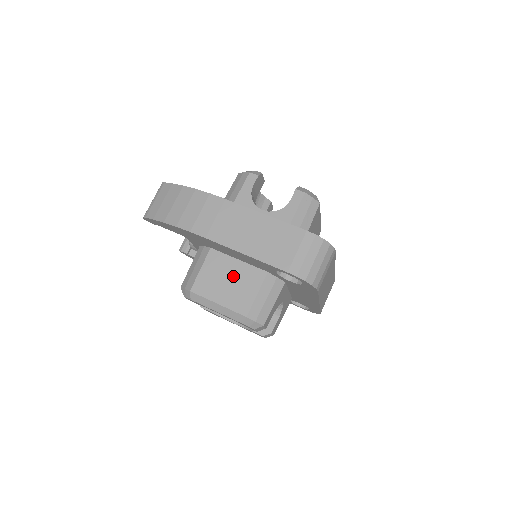
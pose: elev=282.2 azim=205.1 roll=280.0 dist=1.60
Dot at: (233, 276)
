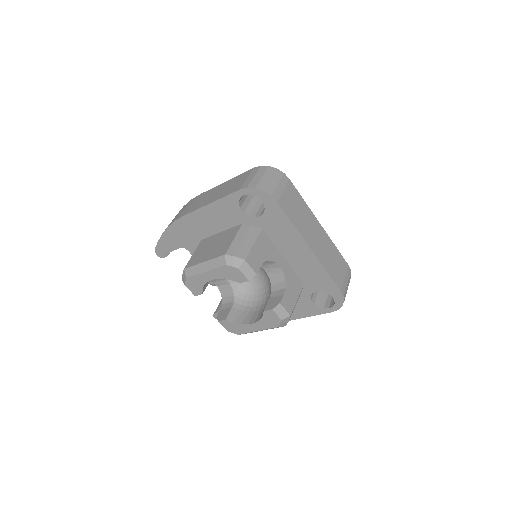
Dot at: (216, 242)
